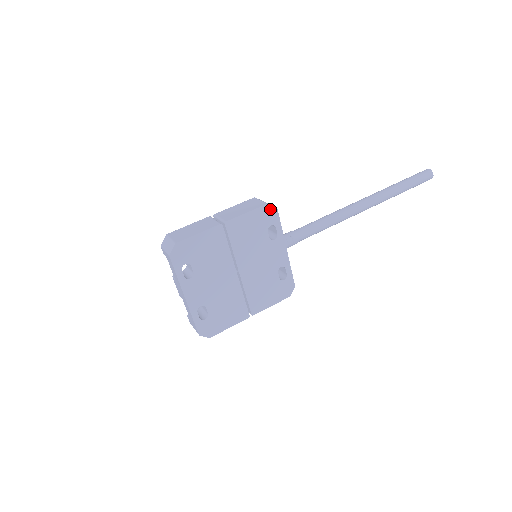
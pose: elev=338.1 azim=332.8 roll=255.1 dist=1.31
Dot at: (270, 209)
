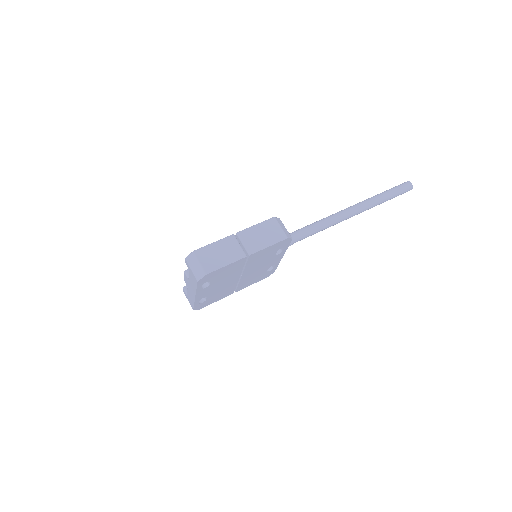
Dot at: (287, 240)
